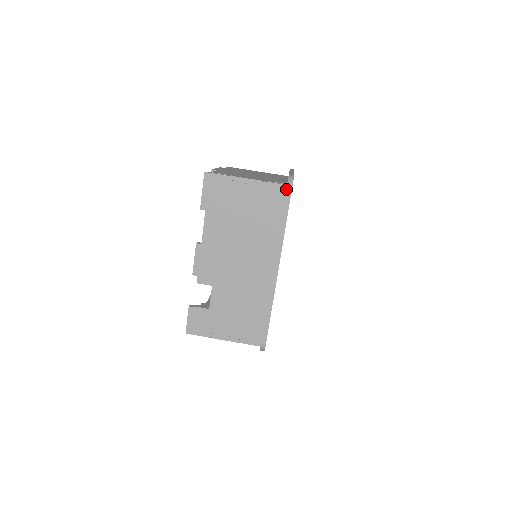
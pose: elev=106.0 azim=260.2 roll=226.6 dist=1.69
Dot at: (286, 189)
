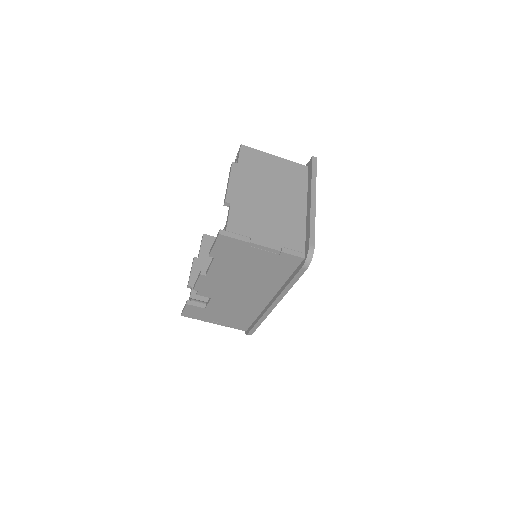
Dot at: (303, 266)
